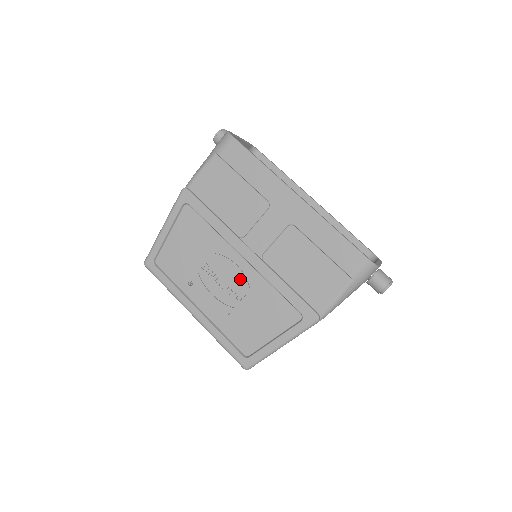
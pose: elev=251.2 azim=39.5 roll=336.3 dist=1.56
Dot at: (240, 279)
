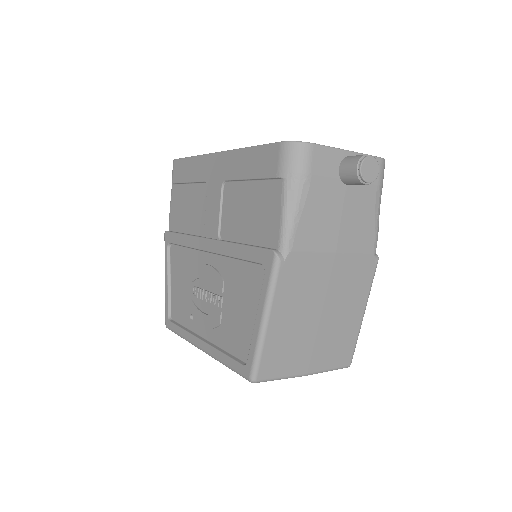
Dot at: (214, 276)
